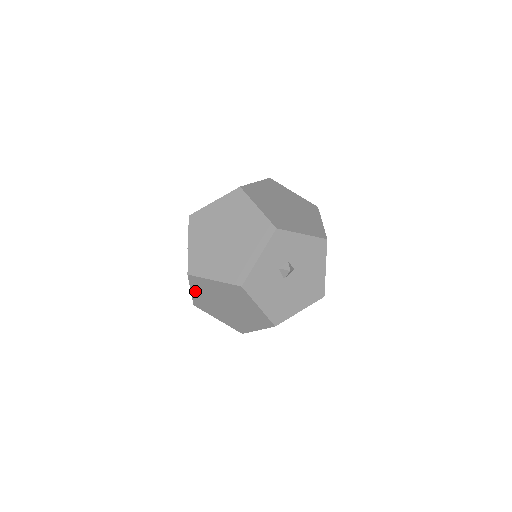
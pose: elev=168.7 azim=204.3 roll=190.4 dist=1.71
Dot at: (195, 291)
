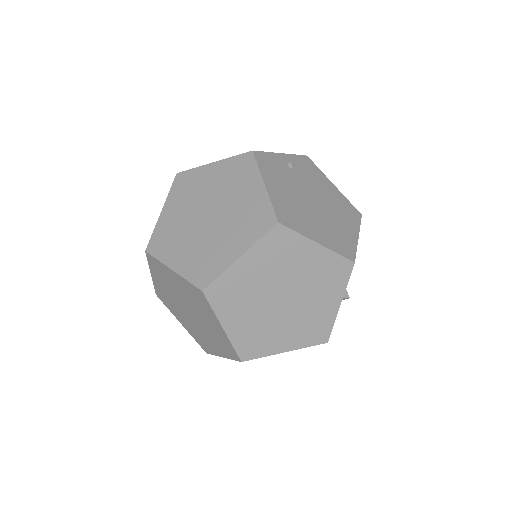
Dot at: occluded
